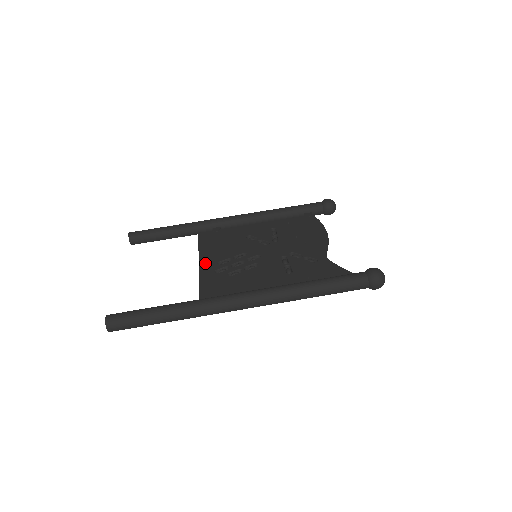
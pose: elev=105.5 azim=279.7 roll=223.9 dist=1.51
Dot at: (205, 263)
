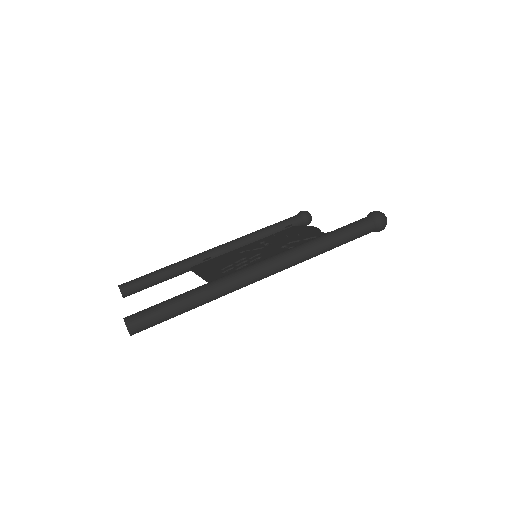
Dot at: (208, 274)
